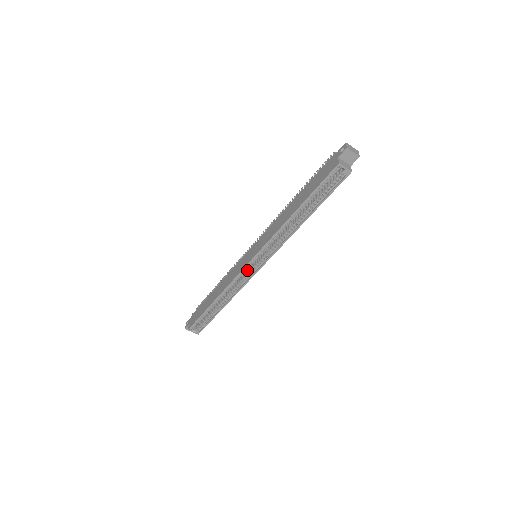
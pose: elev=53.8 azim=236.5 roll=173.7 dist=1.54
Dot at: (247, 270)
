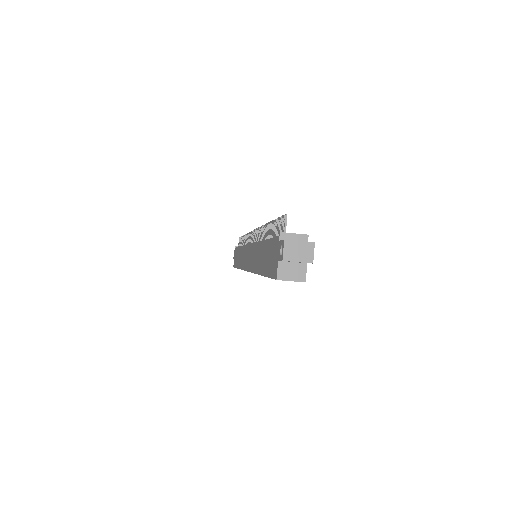
Dot at: occluded
